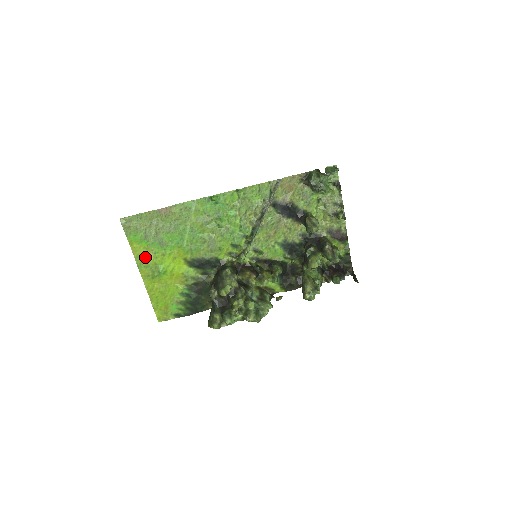
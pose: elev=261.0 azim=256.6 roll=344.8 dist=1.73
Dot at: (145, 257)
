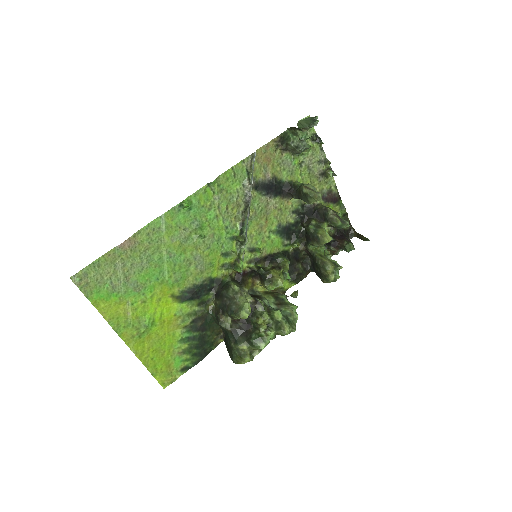
Dot at: (121, 315)
